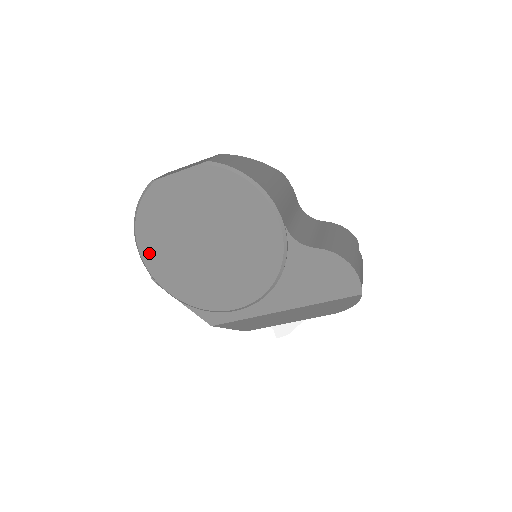
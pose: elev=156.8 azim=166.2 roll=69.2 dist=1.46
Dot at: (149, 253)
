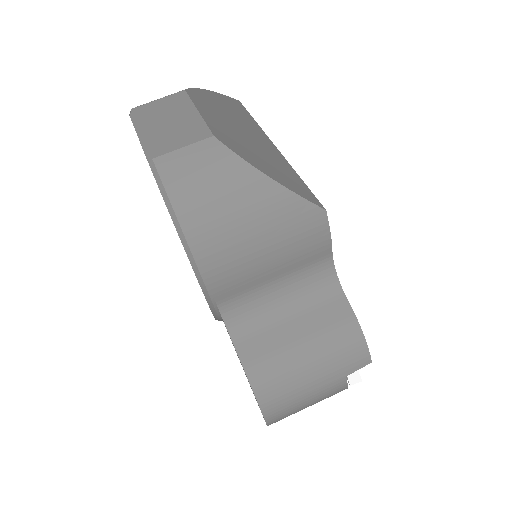
Dot at: occluded
